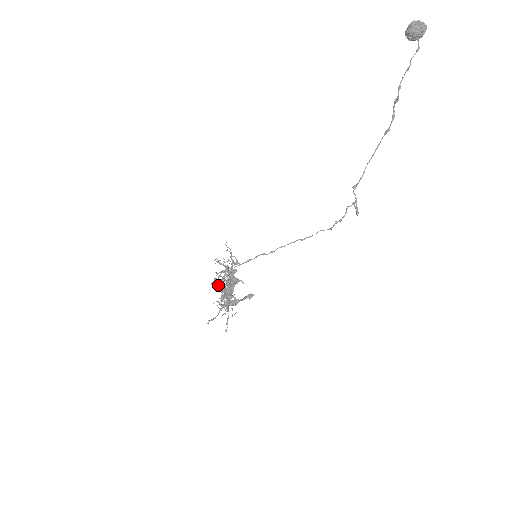
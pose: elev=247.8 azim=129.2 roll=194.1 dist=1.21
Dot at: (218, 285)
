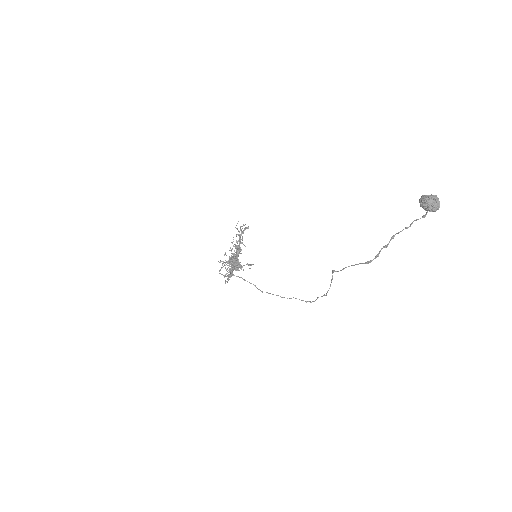
Dot at: occluded
